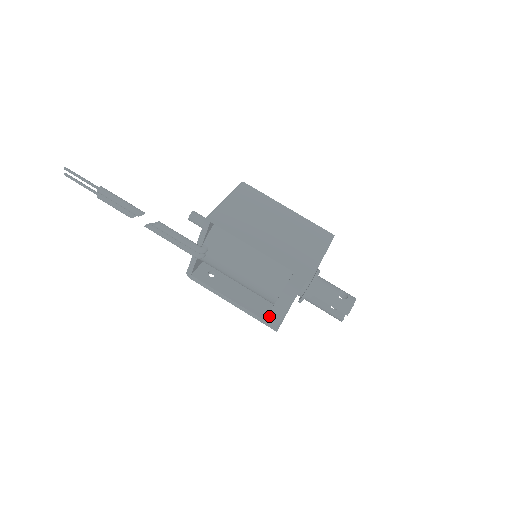
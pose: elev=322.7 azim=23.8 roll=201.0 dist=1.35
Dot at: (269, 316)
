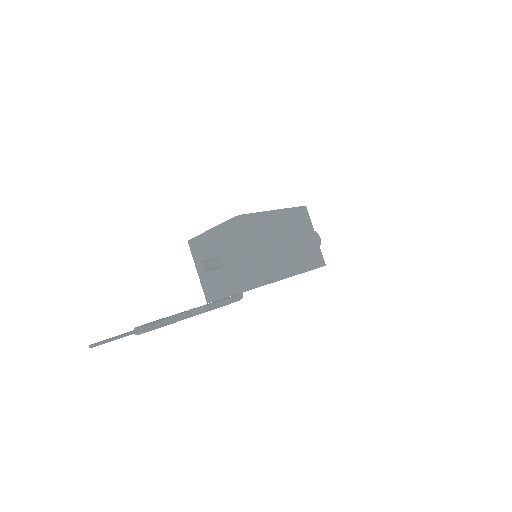
Dot at: occluded
